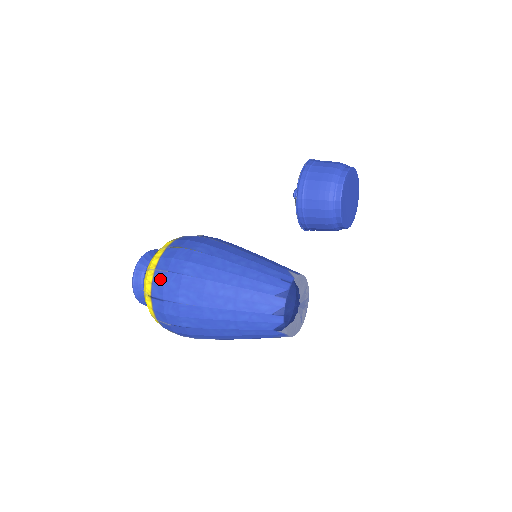
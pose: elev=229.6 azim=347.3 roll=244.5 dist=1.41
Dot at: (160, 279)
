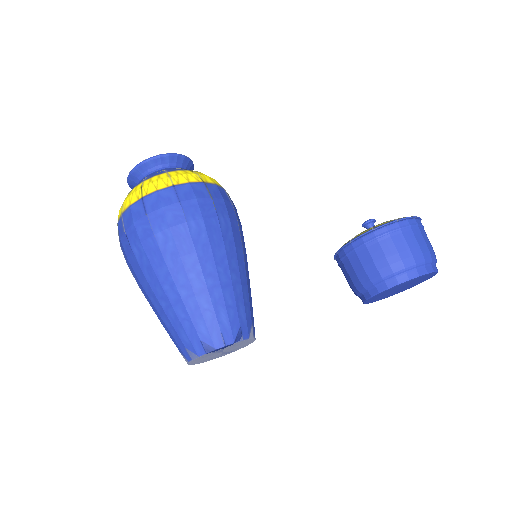
Dot at: (137, 213)
